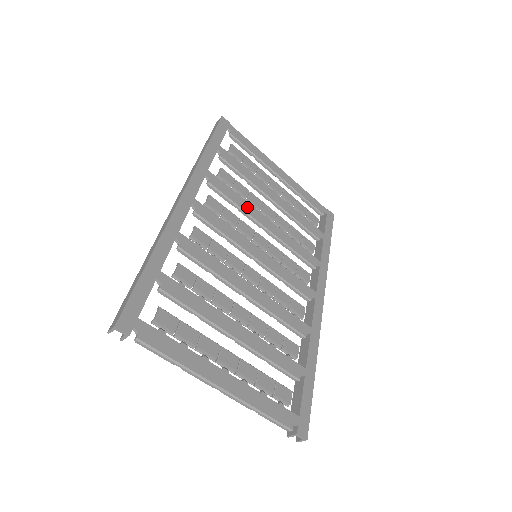
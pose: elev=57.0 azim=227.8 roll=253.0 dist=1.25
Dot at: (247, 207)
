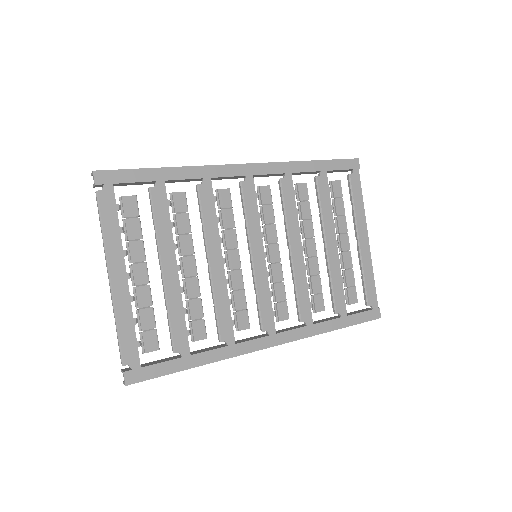
Dot at: (293, 224)
